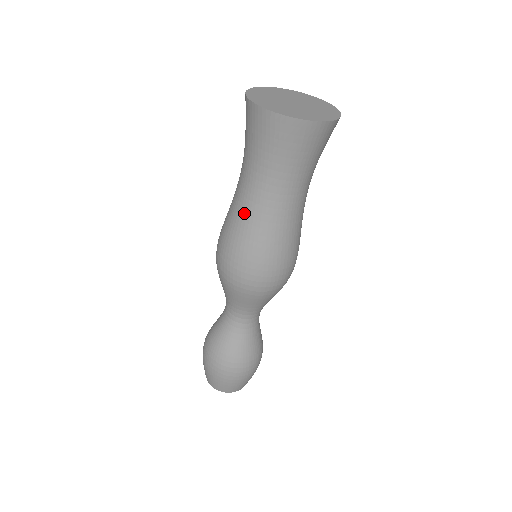
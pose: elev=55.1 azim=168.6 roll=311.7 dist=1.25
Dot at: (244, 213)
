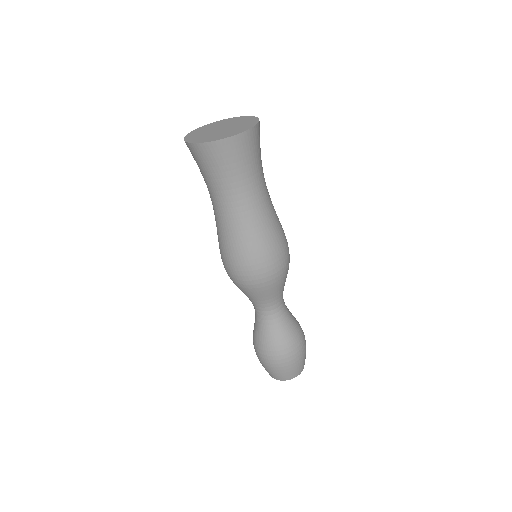
Dot at: (243, 225)
